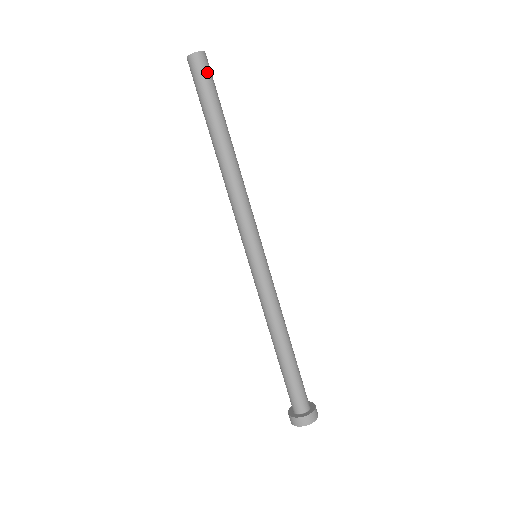
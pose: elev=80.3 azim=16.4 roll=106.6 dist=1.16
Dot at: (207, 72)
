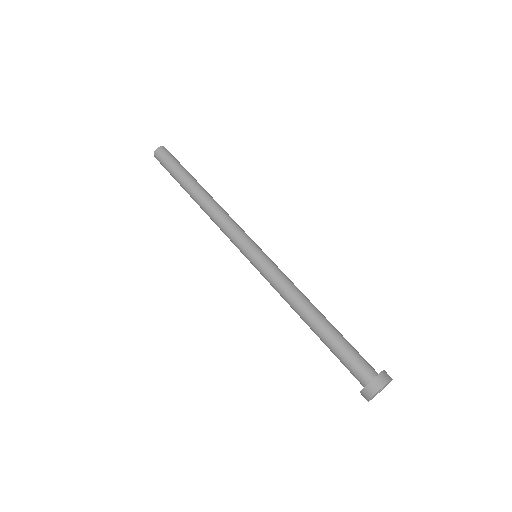
Dot at: occluded
